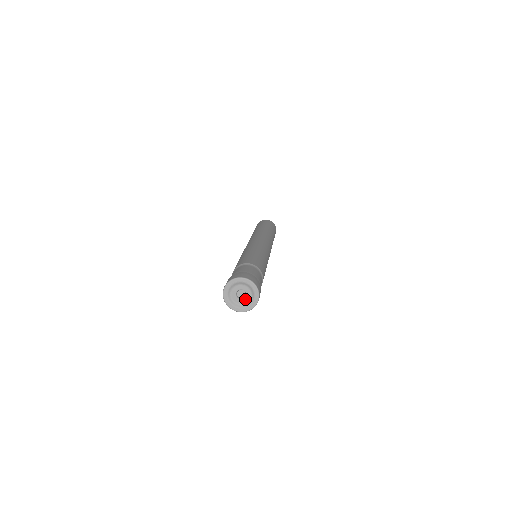
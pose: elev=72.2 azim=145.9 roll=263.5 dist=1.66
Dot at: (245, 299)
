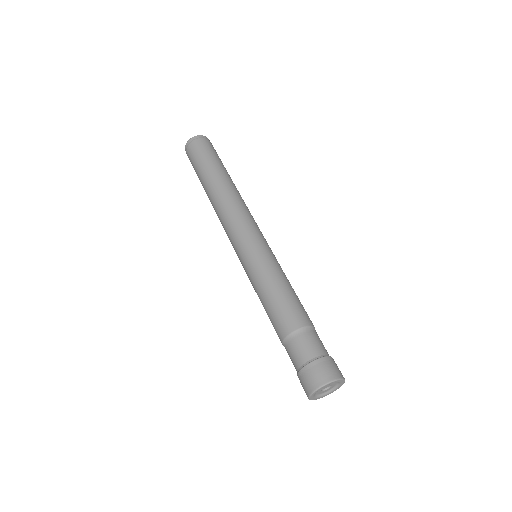
Dot at: (327, 390)
